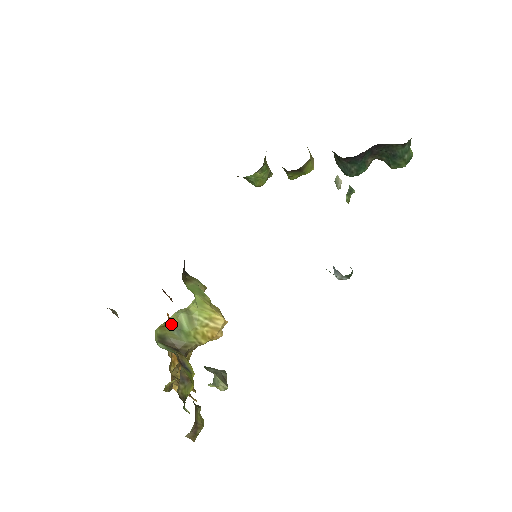
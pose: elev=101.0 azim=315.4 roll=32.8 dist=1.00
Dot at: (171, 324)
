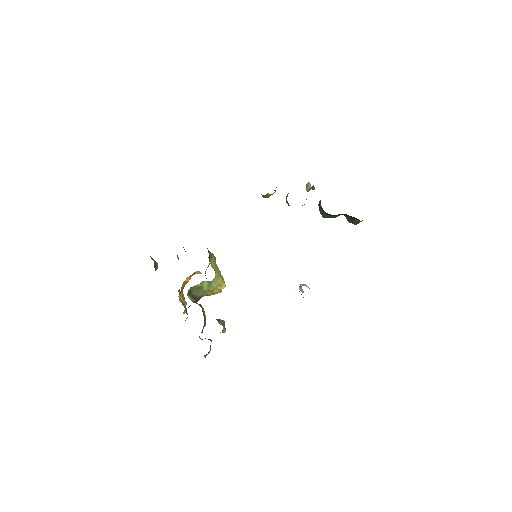
Dot at: (198, 286)
